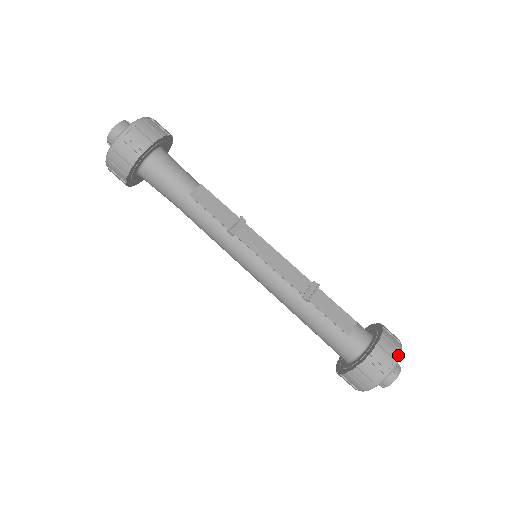
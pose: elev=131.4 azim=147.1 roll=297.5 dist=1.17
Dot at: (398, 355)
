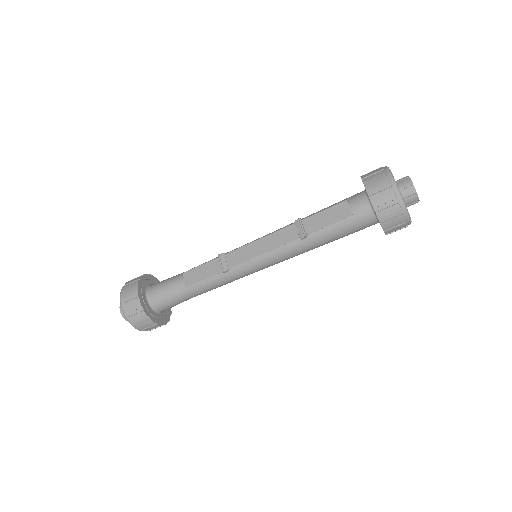
Dot at: (390, 181)
